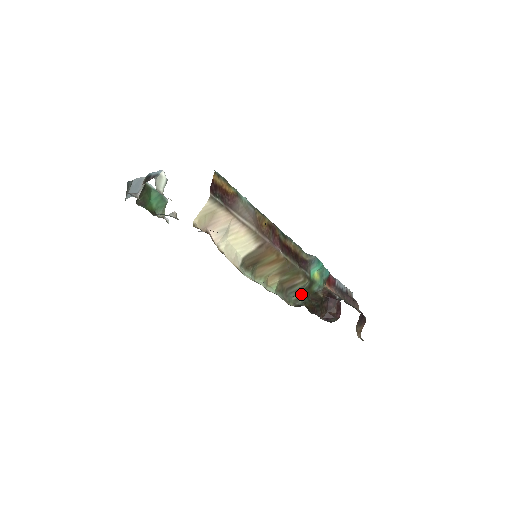
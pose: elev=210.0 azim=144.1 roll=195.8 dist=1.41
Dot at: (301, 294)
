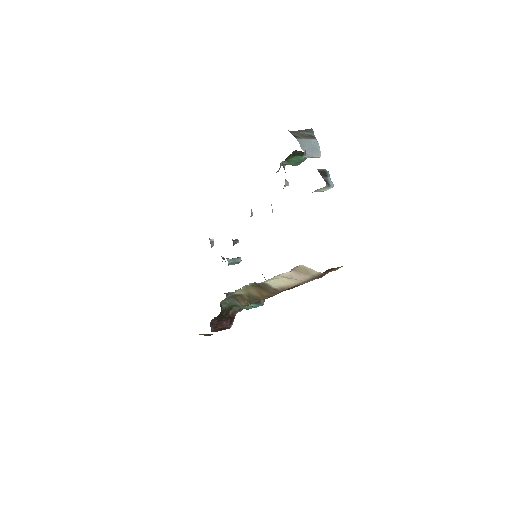
Dot at: (231, 304)
